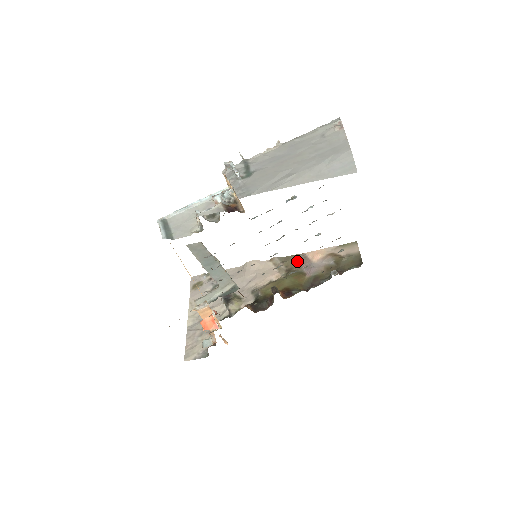
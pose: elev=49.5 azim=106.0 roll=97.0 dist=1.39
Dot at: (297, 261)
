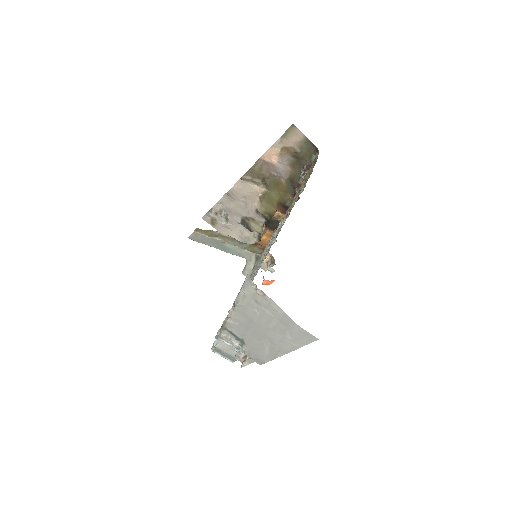
Dot at: (262, 169)
